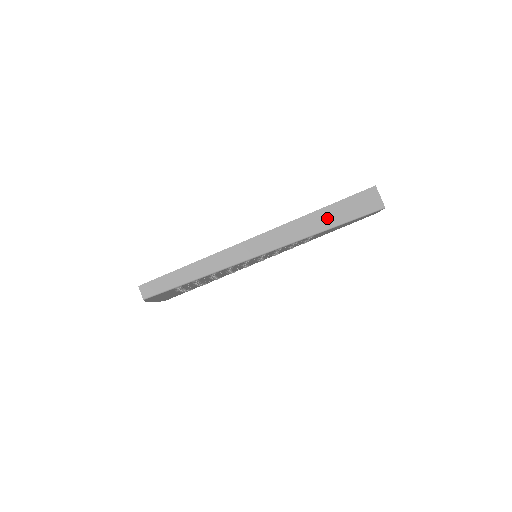
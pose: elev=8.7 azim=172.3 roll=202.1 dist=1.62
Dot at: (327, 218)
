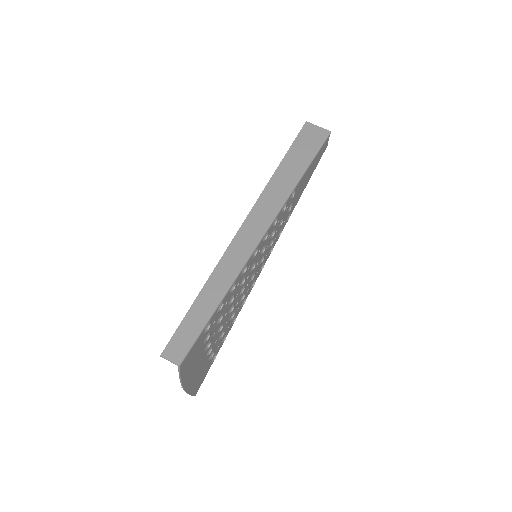
Dot at: (292, 168)
